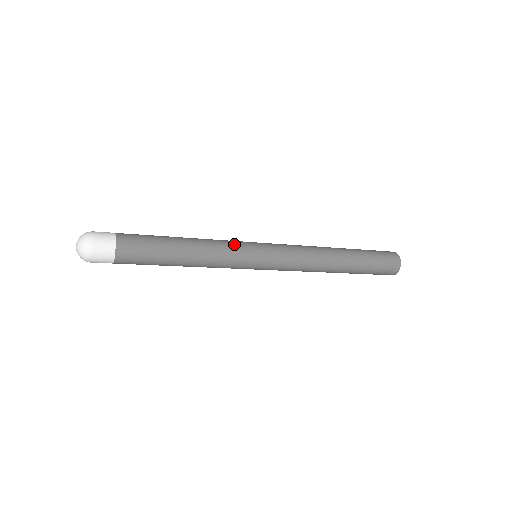
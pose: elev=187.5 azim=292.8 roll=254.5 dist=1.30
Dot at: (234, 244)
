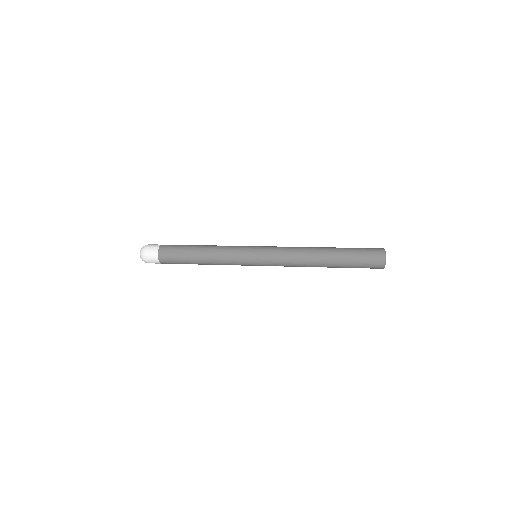
Dot at: (235, 248)
